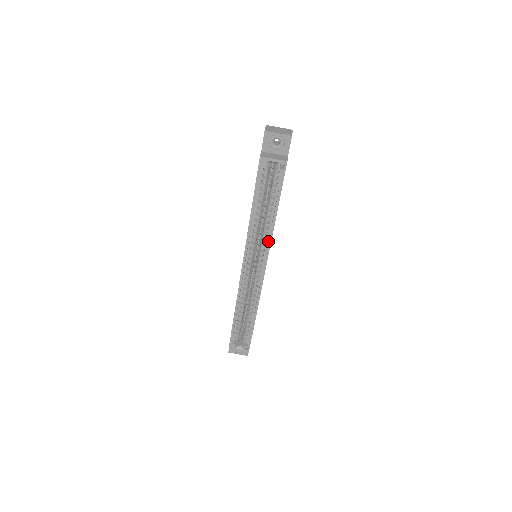
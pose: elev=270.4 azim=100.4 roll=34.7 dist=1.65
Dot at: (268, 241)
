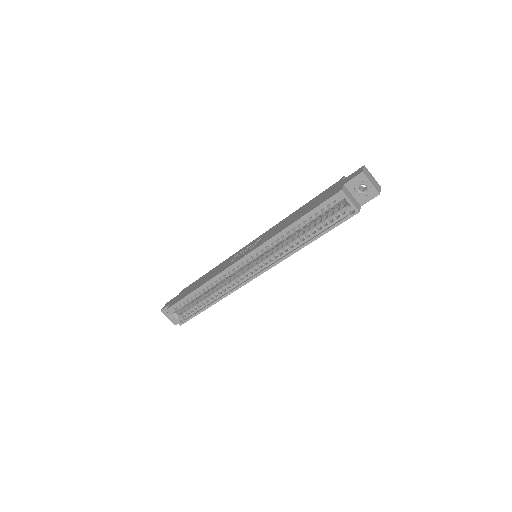
Dot at: (282, 257)
